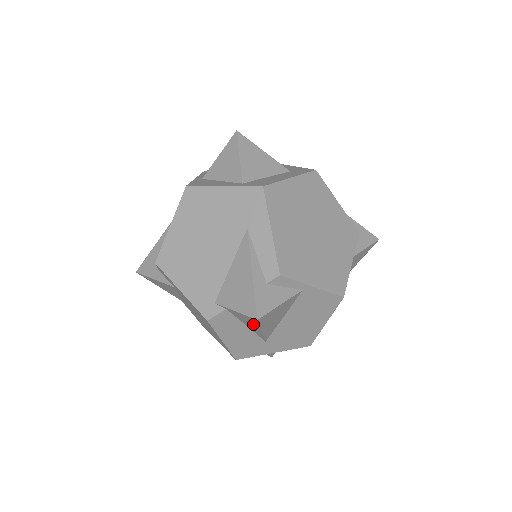
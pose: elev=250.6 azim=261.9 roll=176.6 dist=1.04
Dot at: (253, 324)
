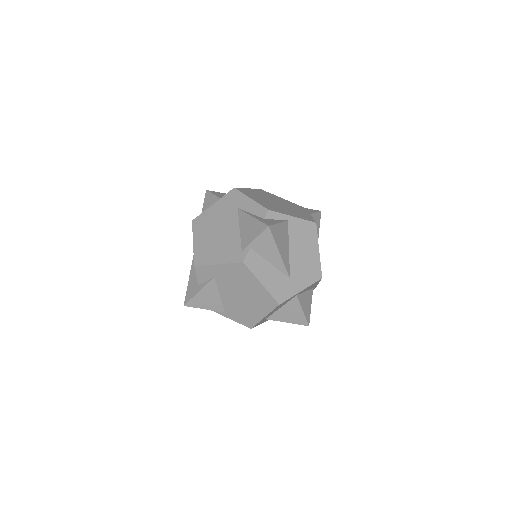
Dot at: (271, 246)
